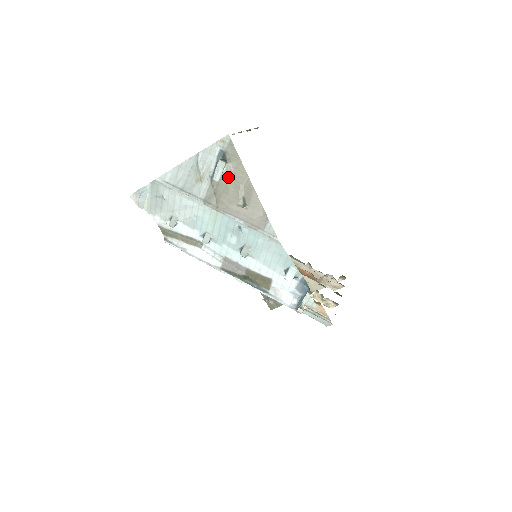
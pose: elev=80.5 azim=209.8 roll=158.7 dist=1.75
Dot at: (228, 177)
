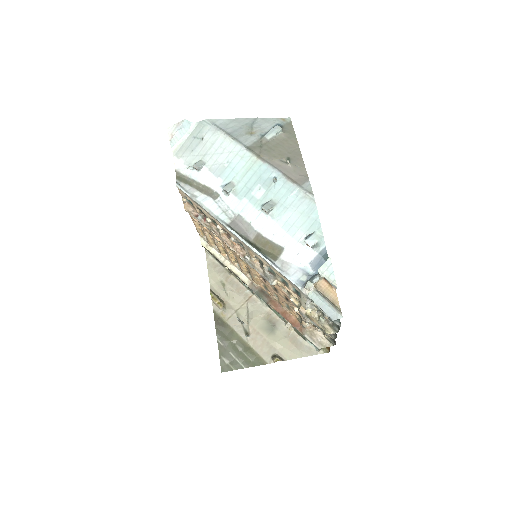
Dot at: (279, 140)
